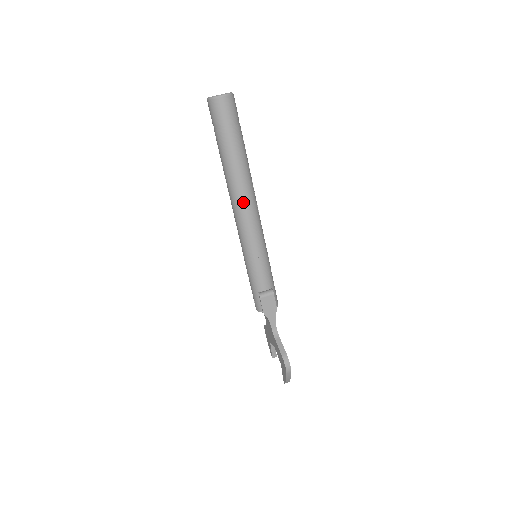
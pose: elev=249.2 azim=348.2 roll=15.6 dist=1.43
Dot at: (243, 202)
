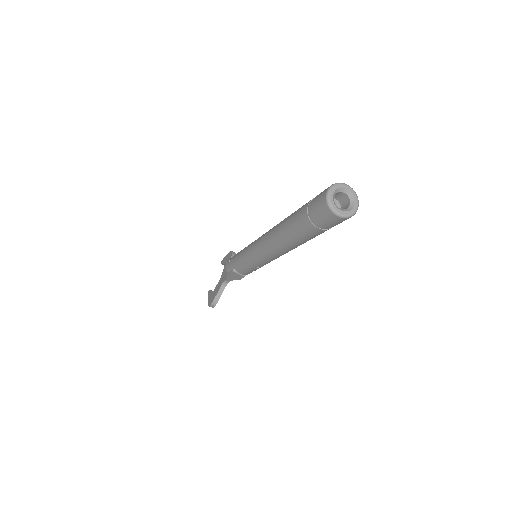
Dot at: (275, 250)
